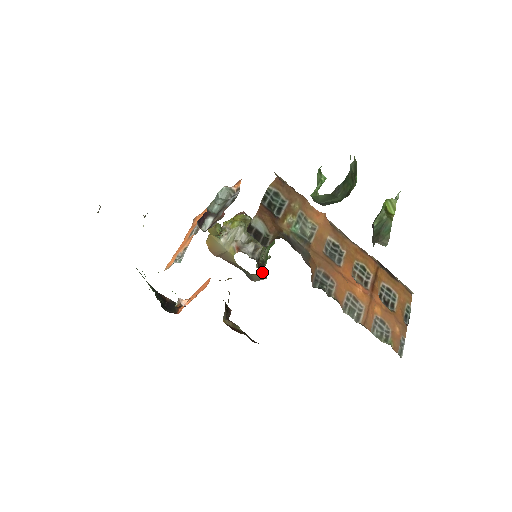
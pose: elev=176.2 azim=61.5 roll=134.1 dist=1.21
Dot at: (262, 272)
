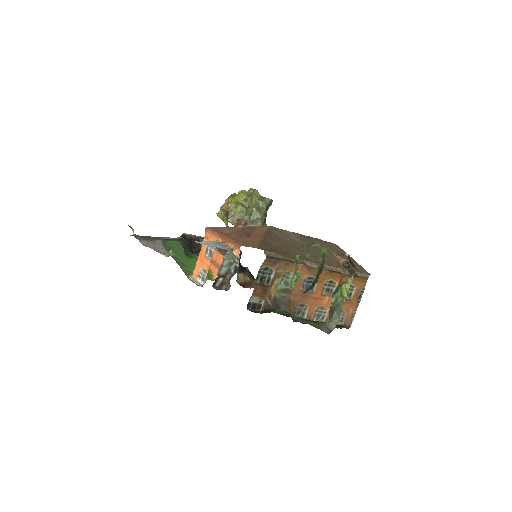
Dot at: occluded
